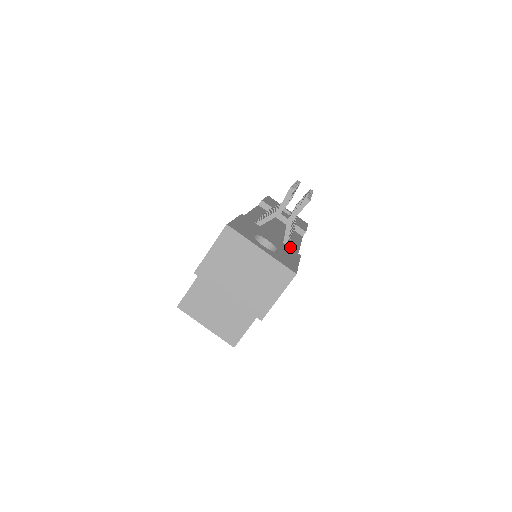
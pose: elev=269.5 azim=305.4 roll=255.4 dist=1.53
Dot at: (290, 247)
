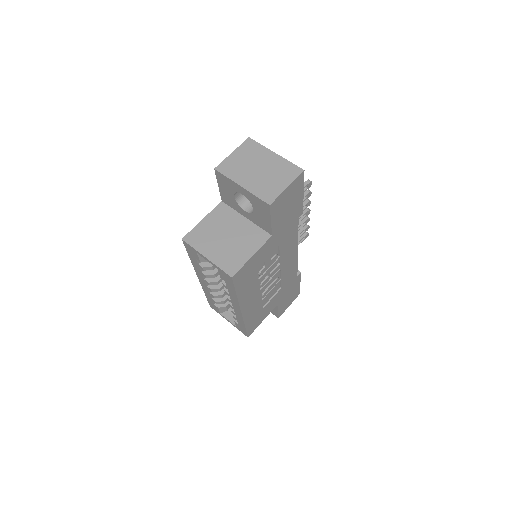
Dot at: occluded
